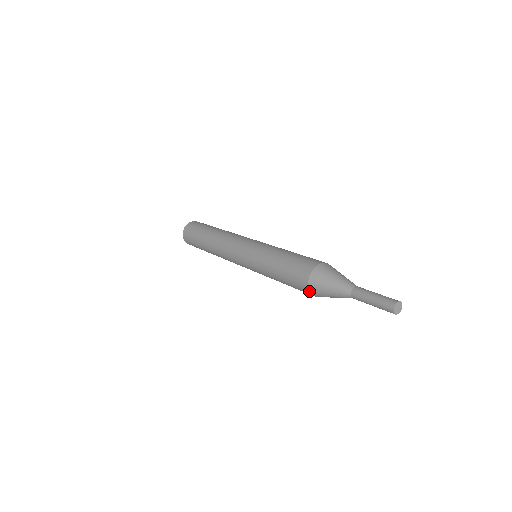
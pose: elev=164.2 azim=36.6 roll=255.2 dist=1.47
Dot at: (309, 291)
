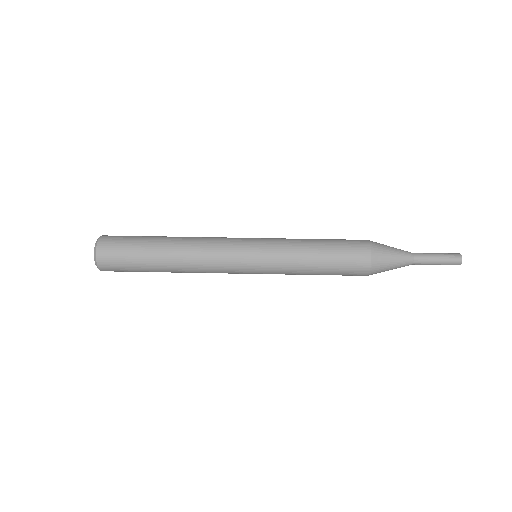
Dot at: occluded
